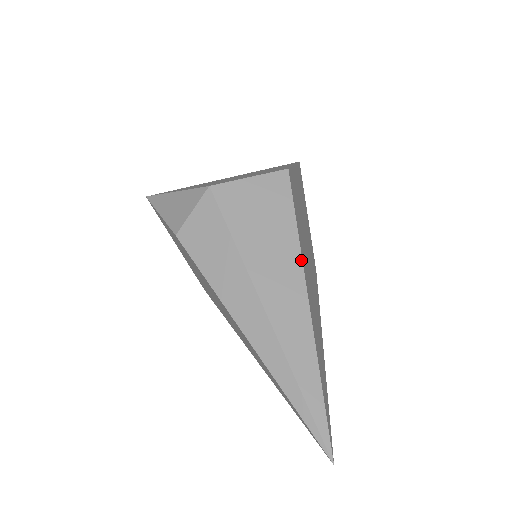
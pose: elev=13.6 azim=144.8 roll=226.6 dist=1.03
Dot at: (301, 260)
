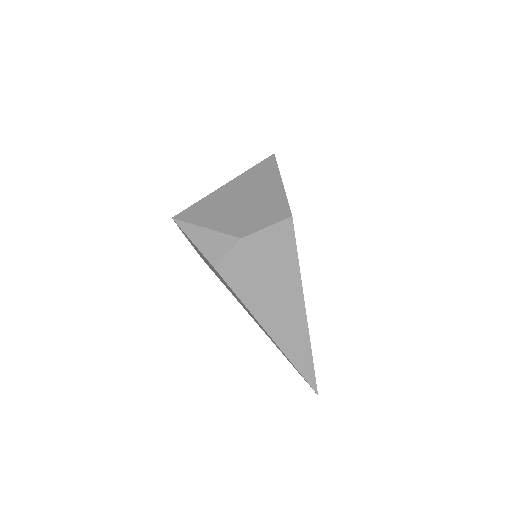
Dot at: (301, 283)
